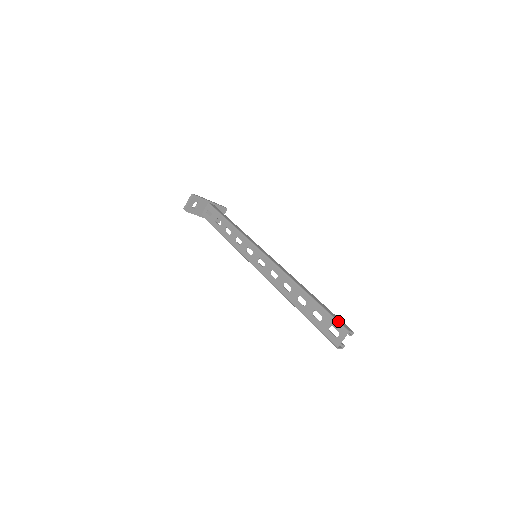
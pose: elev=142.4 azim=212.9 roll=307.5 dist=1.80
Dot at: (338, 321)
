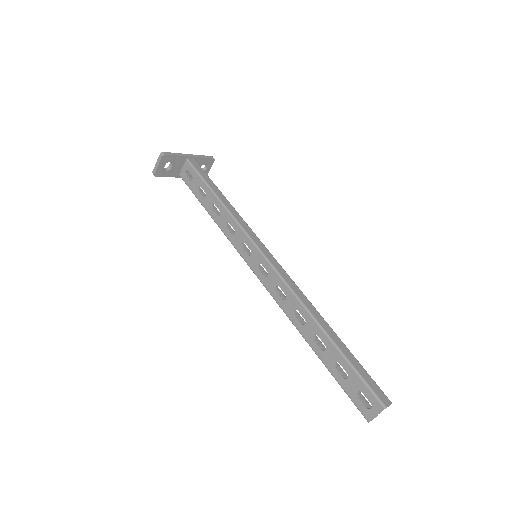
Dot at: (371, 388)
